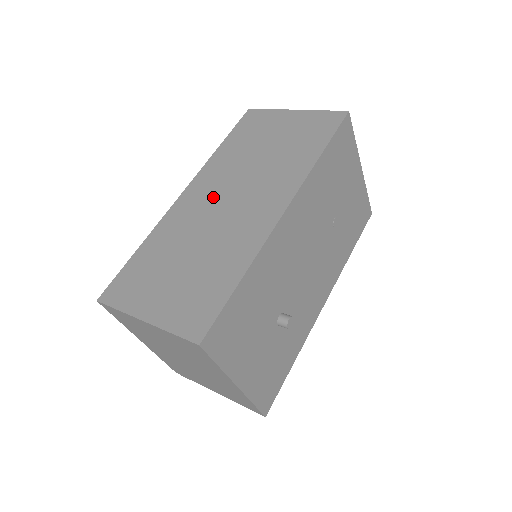
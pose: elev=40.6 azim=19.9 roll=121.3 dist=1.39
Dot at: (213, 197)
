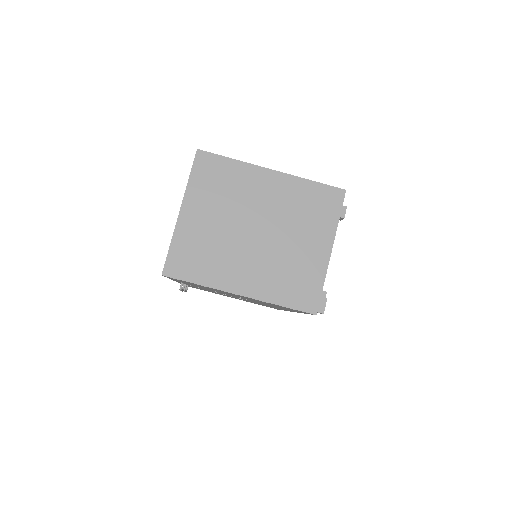
Dot at: occluded
